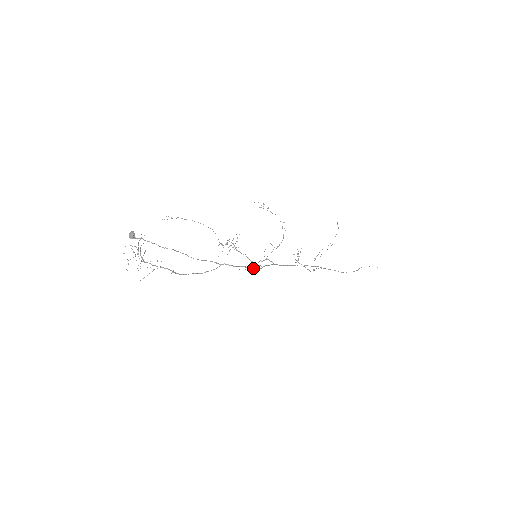
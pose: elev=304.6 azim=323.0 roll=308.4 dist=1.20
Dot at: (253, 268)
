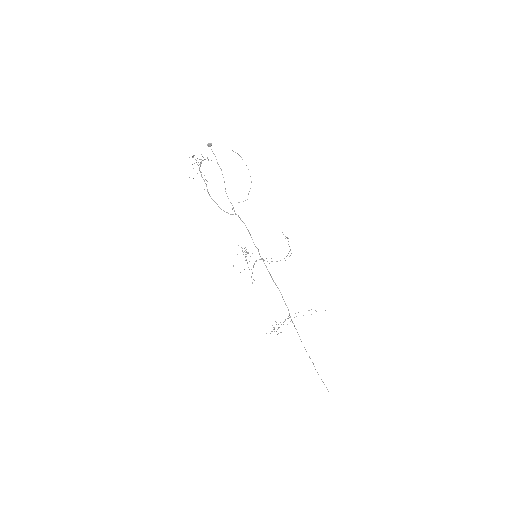
Dot at: occluded
